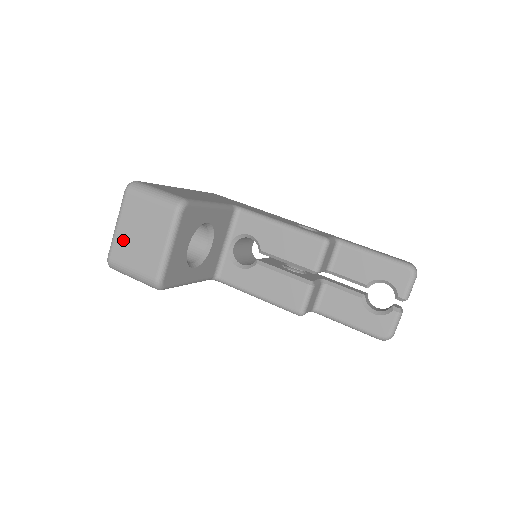
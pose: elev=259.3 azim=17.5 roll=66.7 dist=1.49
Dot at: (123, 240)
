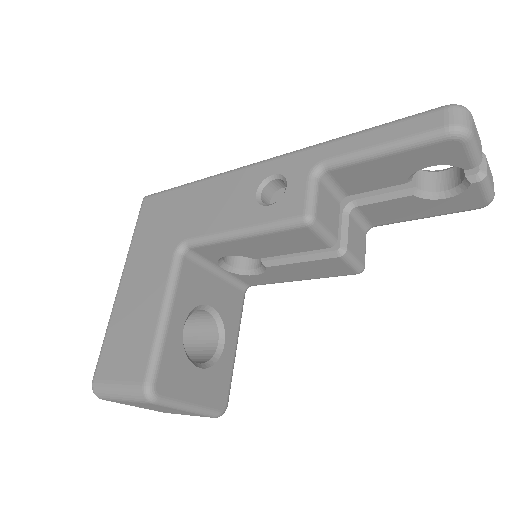
Dot at: occluded
